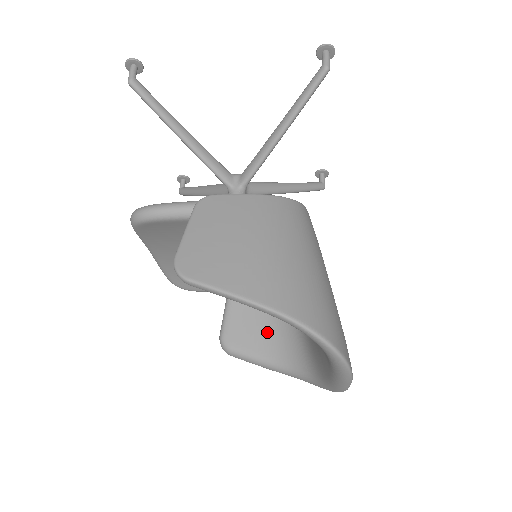
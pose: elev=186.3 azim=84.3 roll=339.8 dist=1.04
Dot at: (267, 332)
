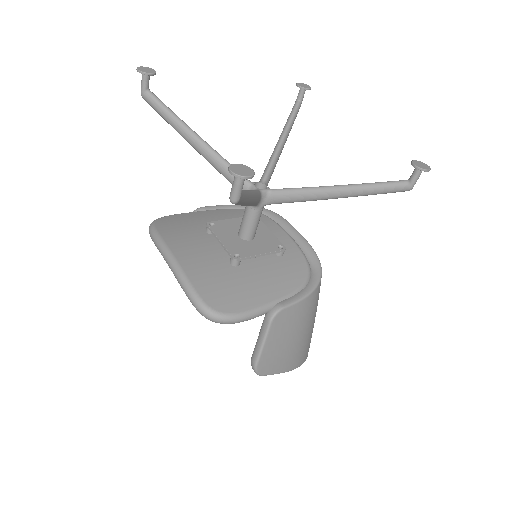
Dot at: occluded
